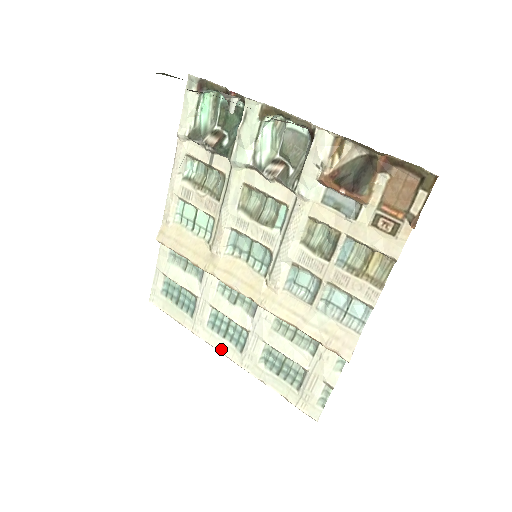
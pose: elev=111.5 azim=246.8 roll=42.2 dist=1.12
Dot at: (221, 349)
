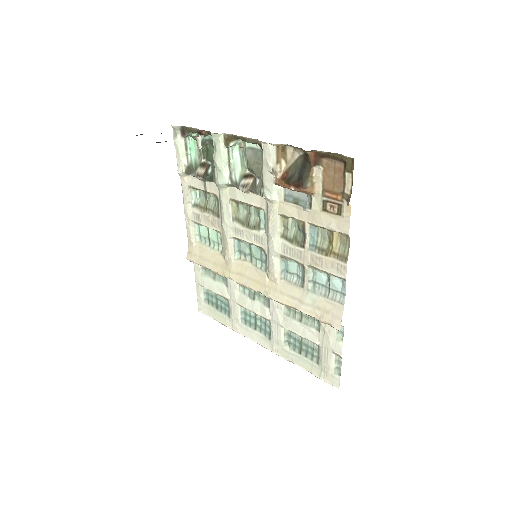
Dot at: (256, 340)
